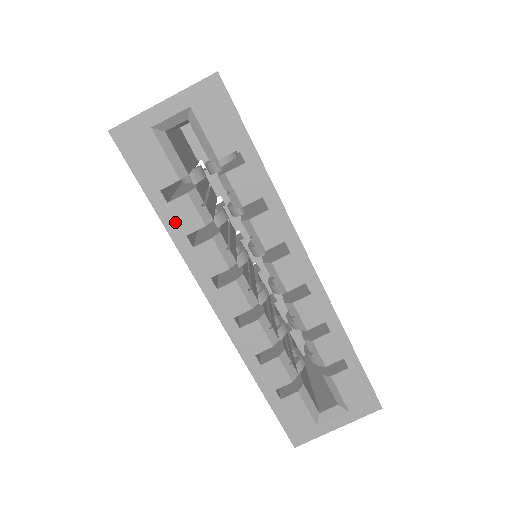
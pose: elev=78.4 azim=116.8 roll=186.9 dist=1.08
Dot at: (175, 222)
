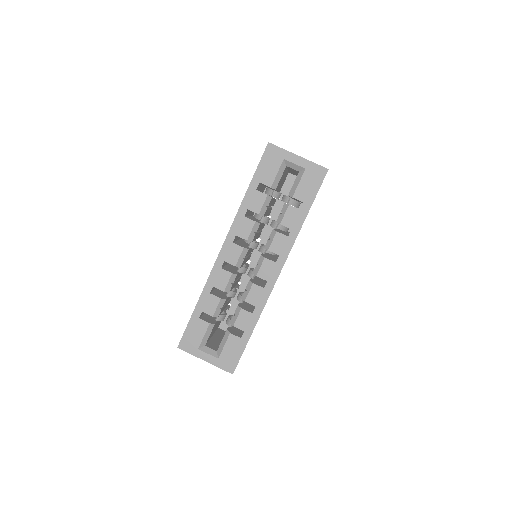
Dot at: (250, 199)
